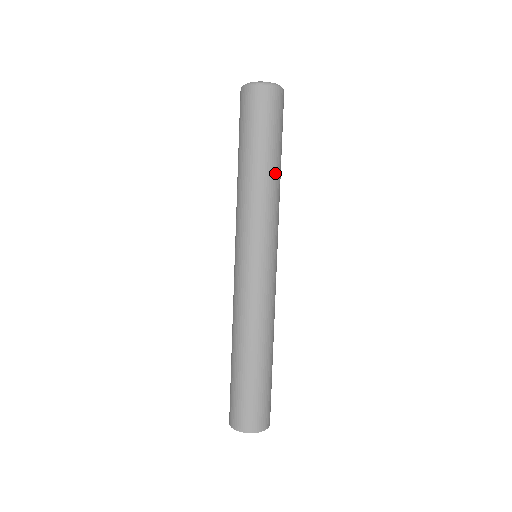
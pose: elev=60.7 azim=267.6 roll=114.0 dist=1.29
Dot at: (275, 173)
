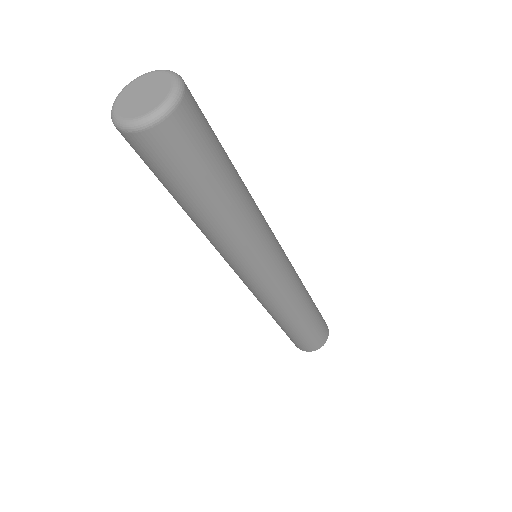
Dot at: (228, 212)
